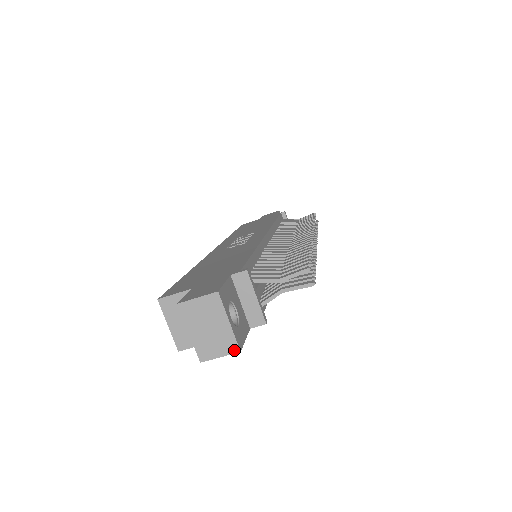
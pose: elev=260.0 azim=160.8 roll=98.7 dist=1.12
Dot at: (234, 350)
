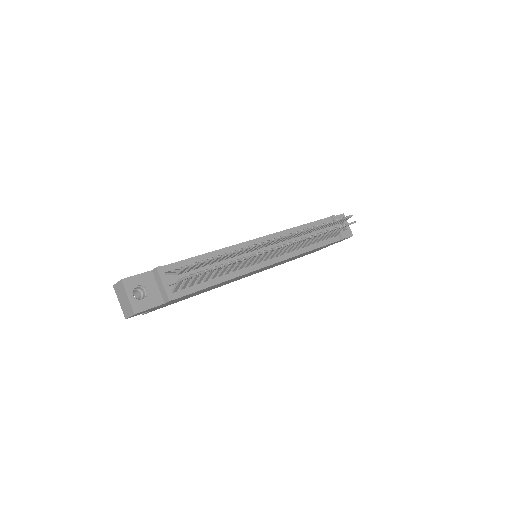
Dot at: (133, 313)
